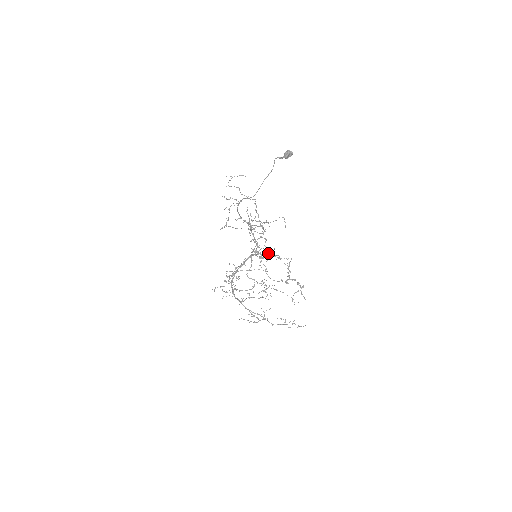
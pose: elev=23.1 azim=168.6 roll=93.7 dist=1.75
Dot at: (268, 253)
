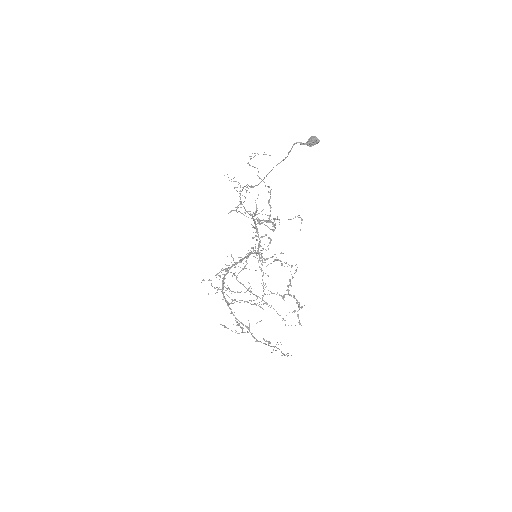
Dot at: (273, 256)
